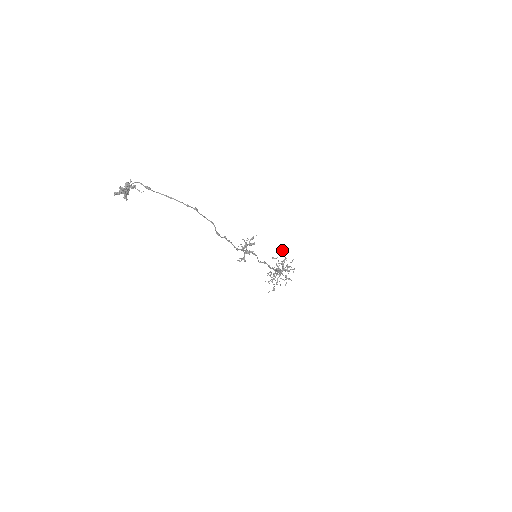
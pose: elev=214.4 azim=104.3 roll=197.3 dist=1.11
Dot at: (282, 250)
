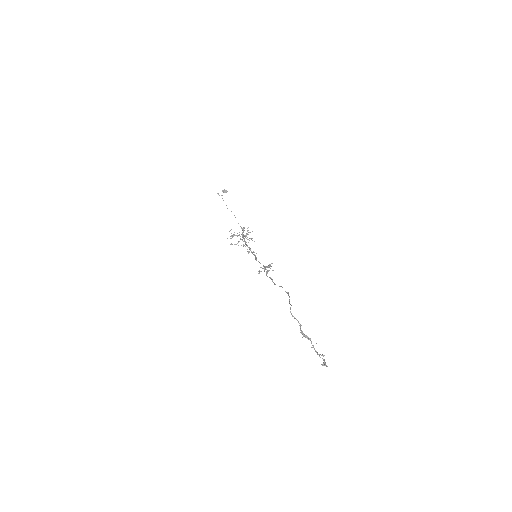
Dot at: (227, 191)
